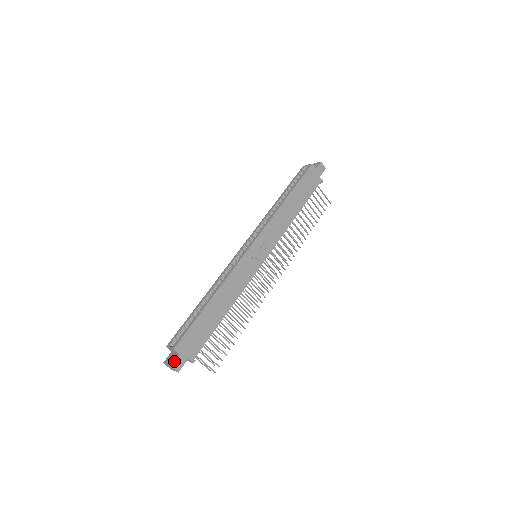
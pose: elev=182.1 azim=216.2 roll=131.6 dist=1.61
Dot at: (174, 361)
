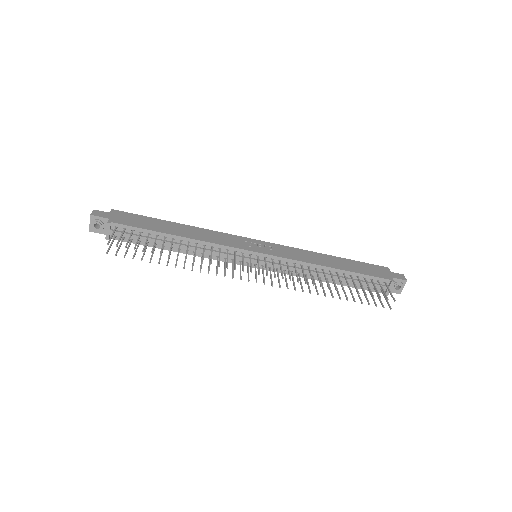
Dot at: (100, 211)
